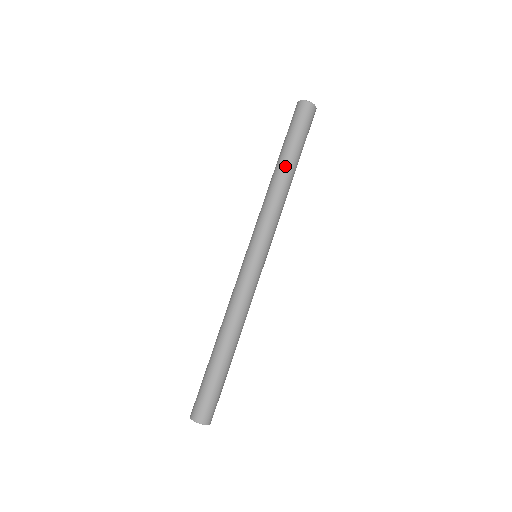
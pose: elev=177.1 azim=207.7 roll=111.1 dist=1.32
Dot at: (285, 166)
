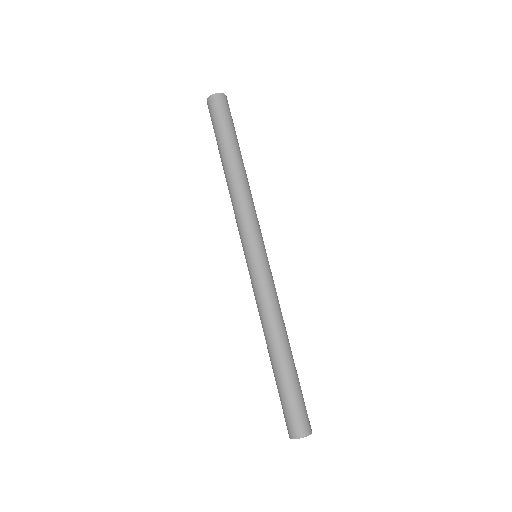
Dot at: (228, 162)
